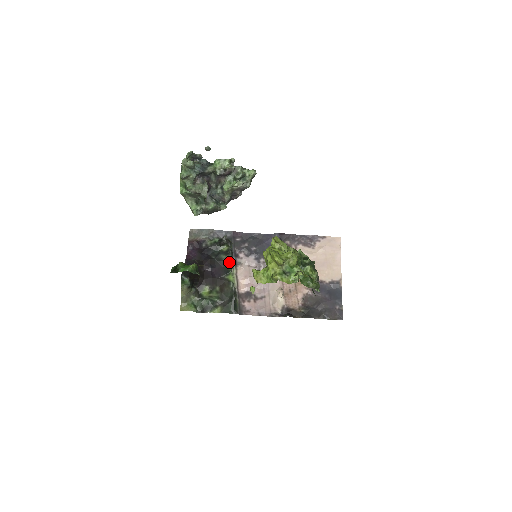
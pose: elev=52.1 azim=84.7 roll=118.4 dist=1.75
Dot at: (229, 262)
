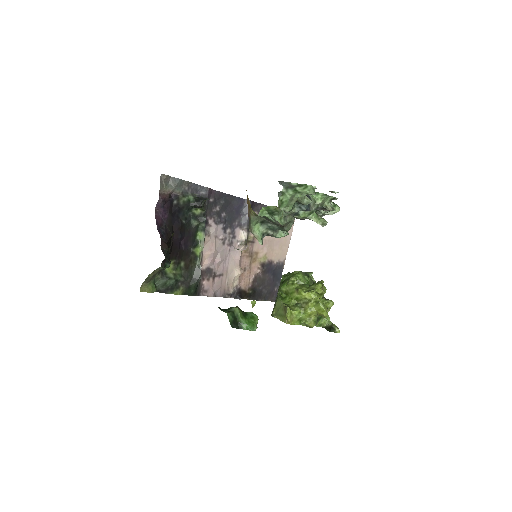
Dot at: (199, 230)
